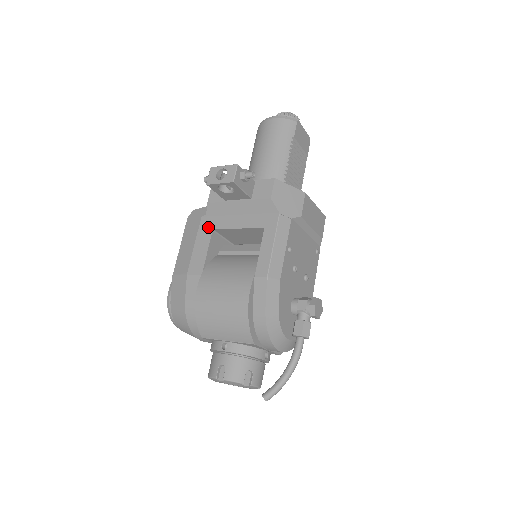
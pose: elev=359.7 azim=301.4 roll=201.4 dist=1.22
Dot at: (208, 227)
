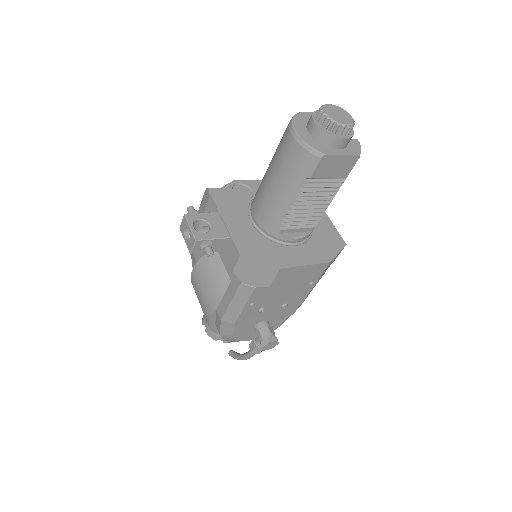
Dot at: occluded
